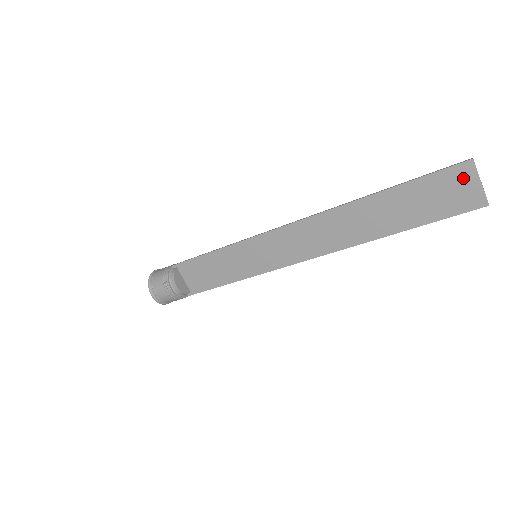
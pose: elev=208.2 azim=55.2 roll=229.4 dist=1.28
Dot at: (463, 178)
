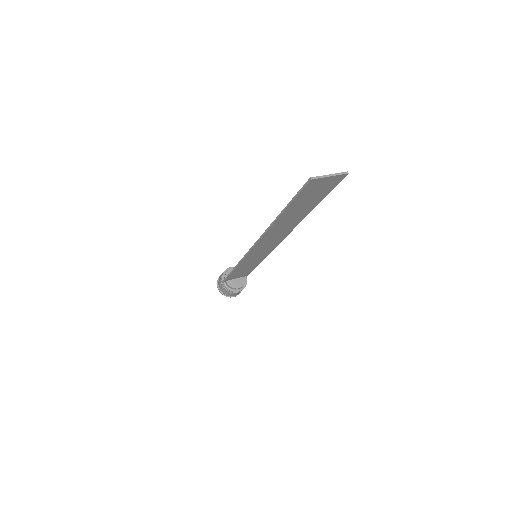
Dot at: (317, 184)
